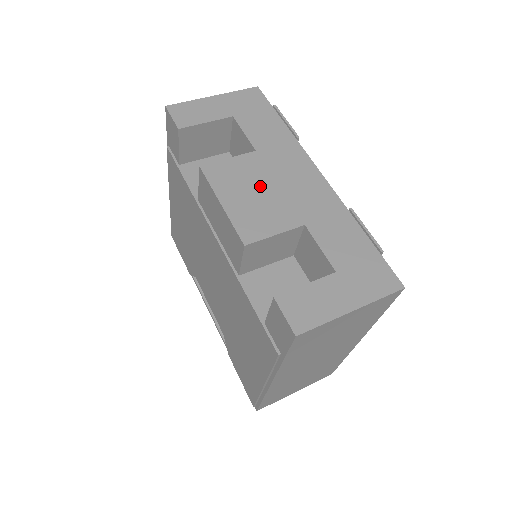
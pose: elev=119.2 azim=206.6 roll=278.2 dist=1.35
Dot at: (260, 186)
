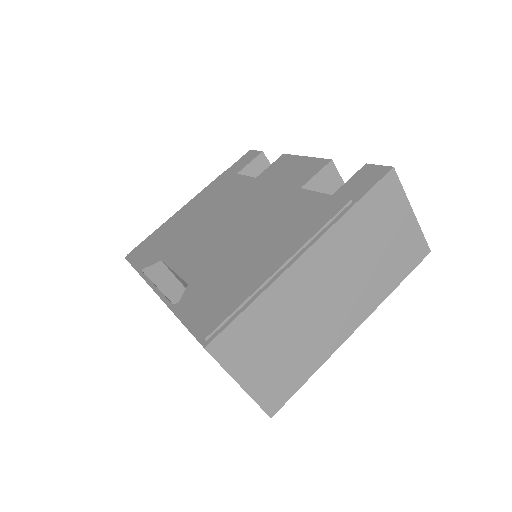
Dot at: occluded
